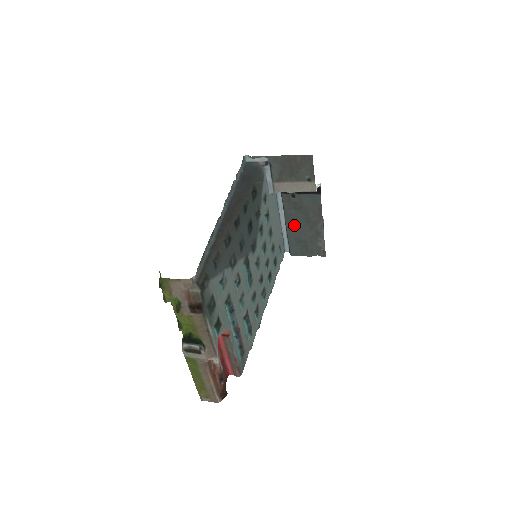
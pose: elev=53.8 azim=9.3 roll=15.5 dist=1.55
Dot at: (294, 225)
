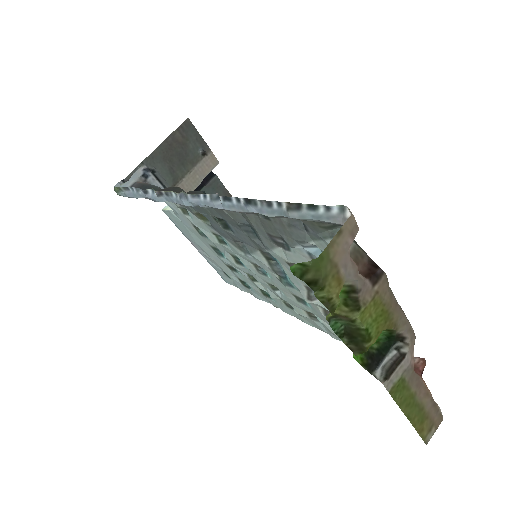
Dot at: occluded
